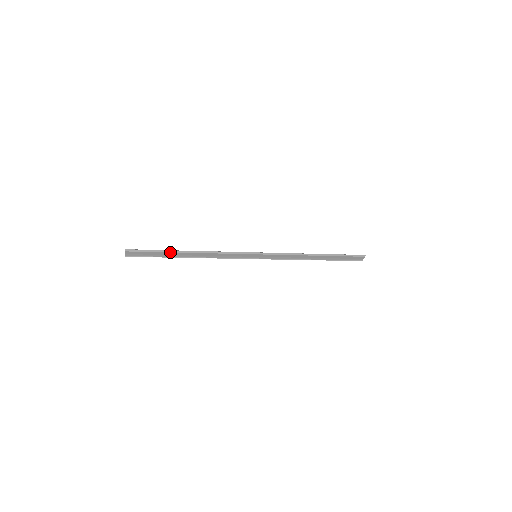
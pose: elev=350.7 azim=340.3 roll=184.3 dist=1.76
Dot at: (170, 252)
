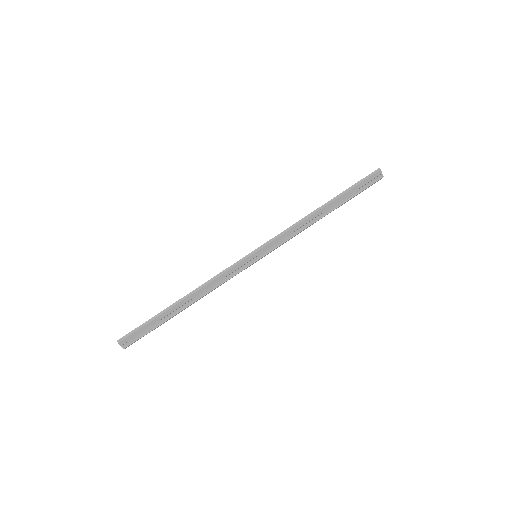
Dot at: (162, 313)
